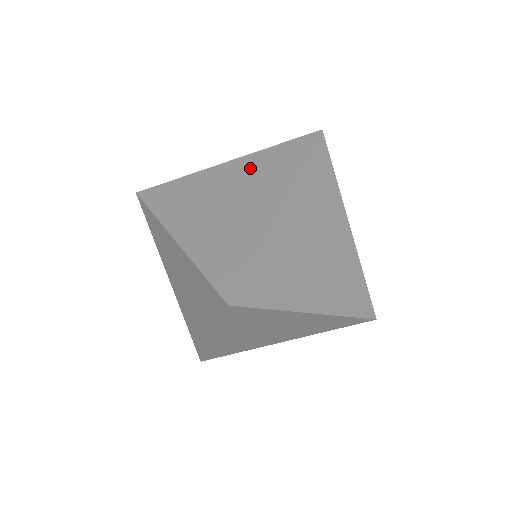
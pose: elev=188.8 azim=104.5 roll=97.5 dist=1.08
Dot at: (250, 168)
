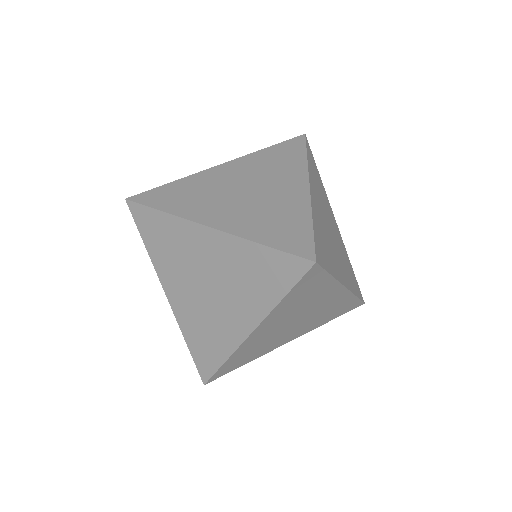
Dot at: (232, 260)
